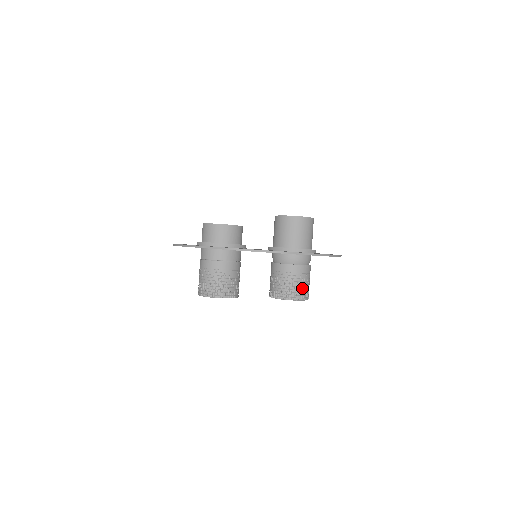
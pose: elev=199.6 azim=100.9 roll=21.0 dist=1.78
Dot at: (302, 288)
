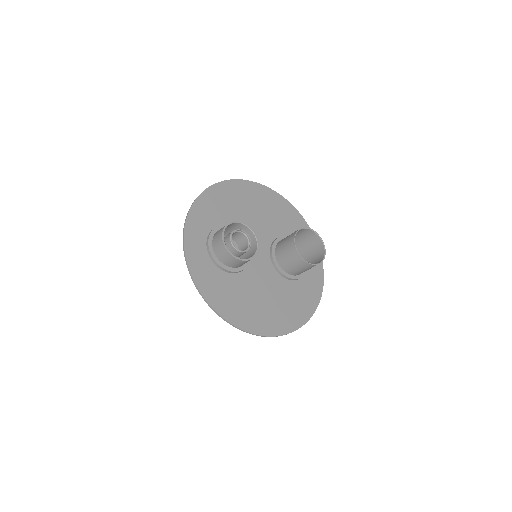
Dot at: occluded
